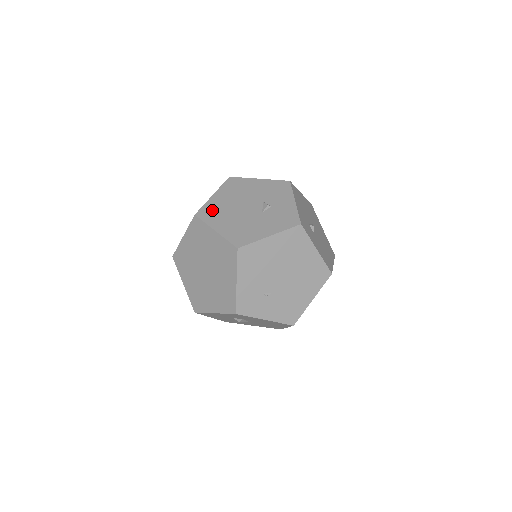
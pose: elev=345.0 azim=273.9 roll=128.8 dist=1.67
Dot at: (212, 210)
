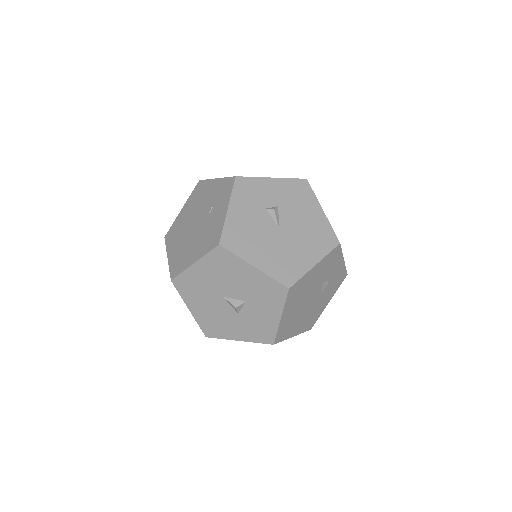
Dot at: (286, 329)
